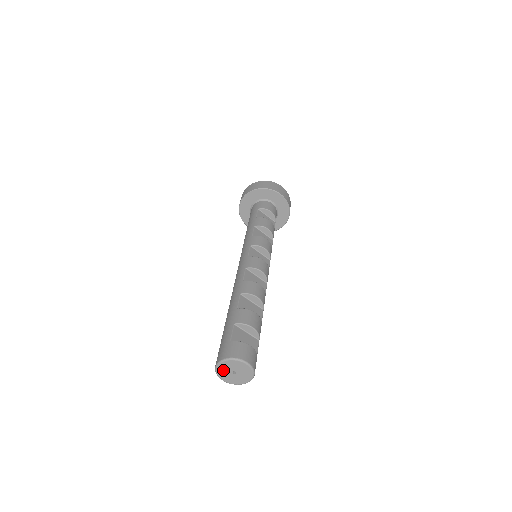
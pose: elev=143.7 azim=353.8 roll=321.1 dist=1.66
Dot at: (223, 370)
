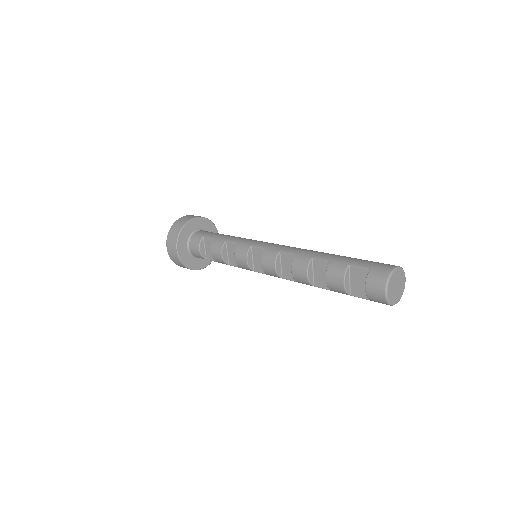
Dot at: (394, 278)
